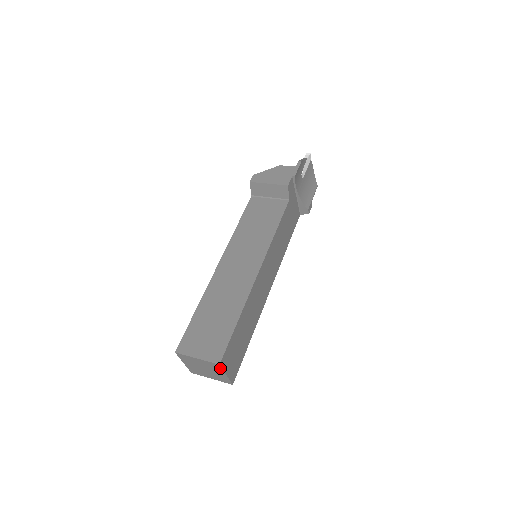
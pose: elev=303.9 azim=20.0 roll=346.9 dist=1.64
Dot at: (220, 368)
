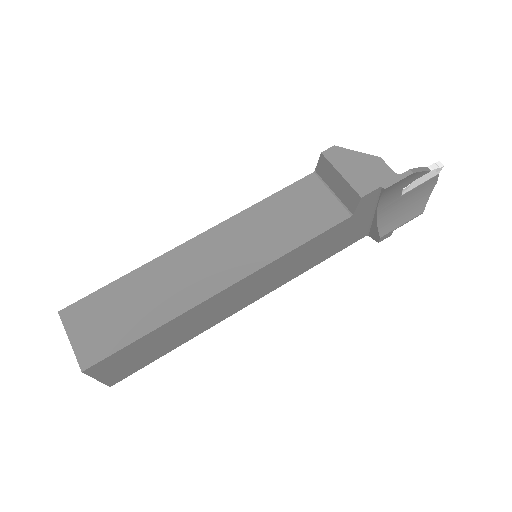
Dot at: (87, 372)
